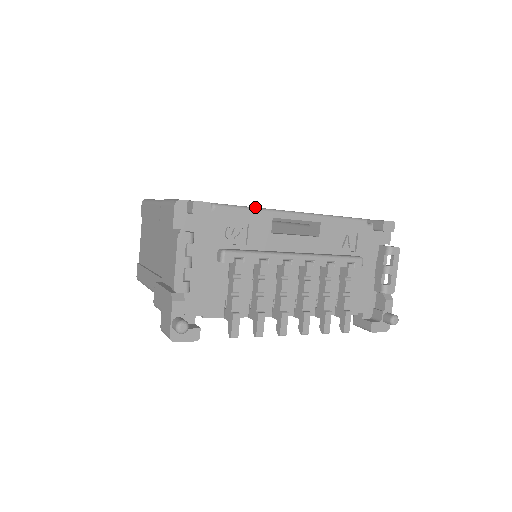
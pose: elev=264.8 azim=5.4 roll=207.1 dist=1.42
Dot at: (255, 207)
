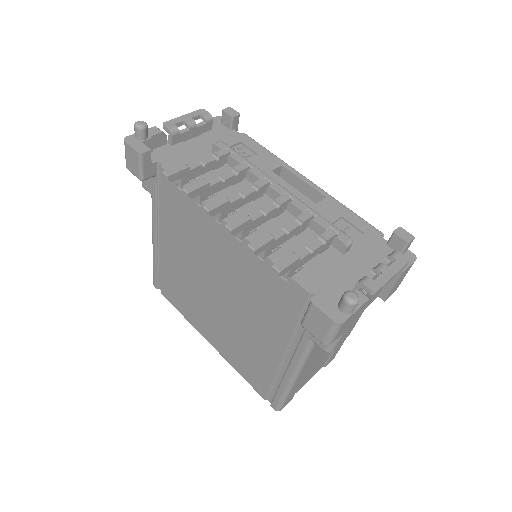
Dot at: (274, 155)
